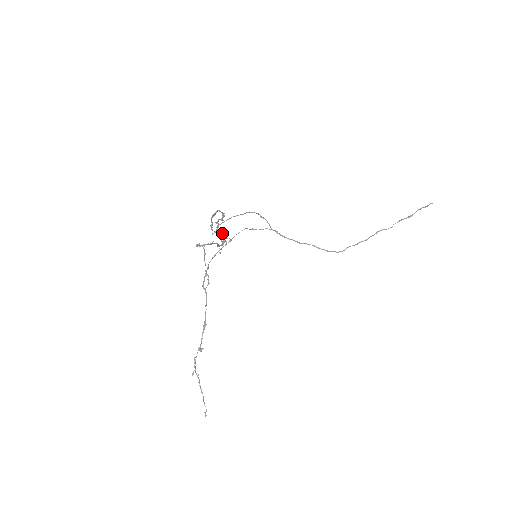
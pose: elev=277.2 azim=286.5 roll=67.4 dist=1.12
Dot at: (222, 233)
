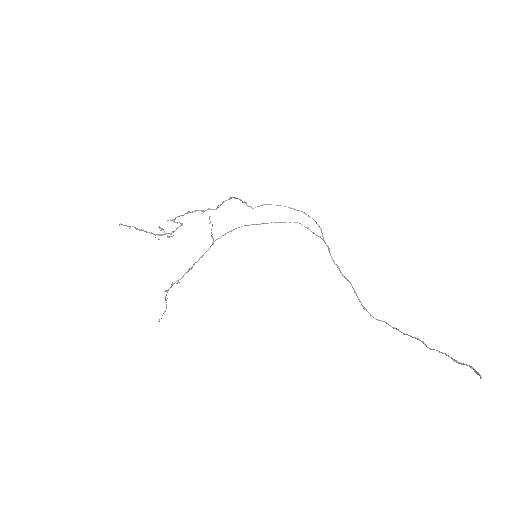
Dot at: (182, 224)
